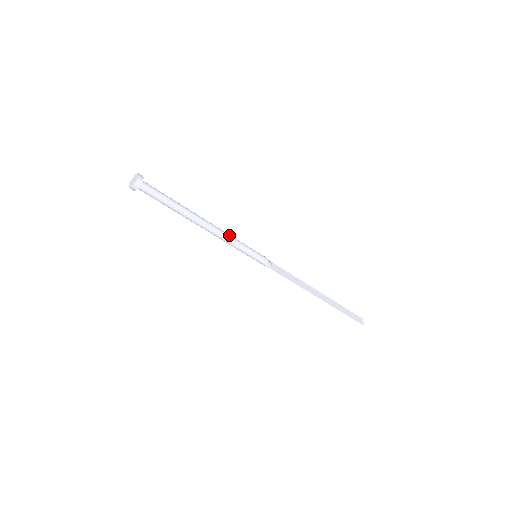
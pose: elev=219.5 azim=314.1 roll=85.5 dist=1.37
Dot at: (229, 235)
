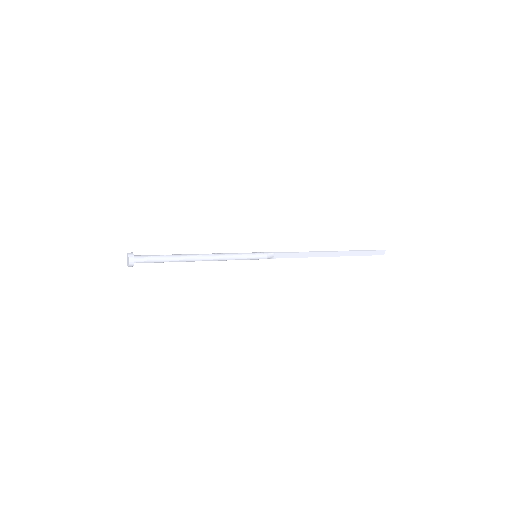
Dot at: (224, 258)
